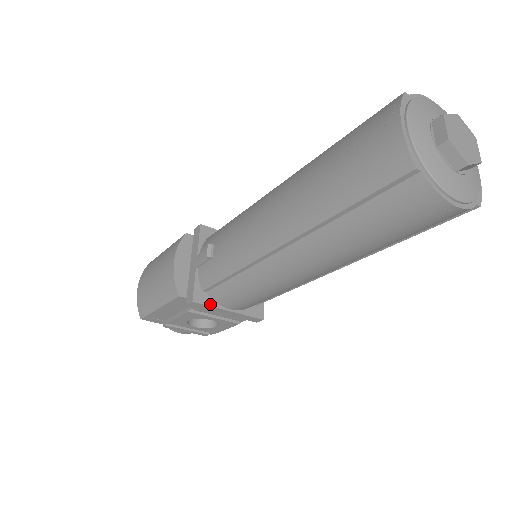
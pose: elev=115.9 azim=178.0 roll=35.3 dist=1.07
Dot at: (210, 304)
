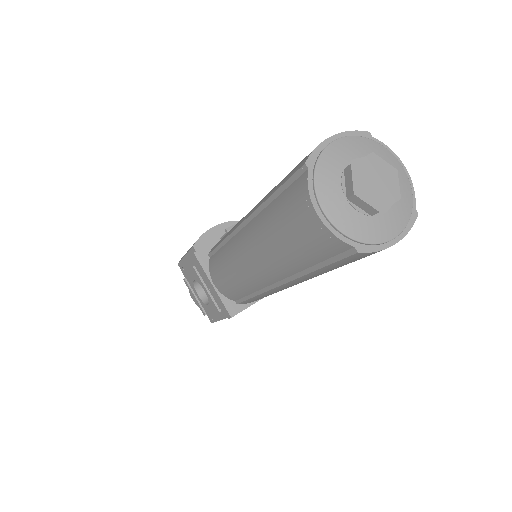
Dot at: (204, 267)
